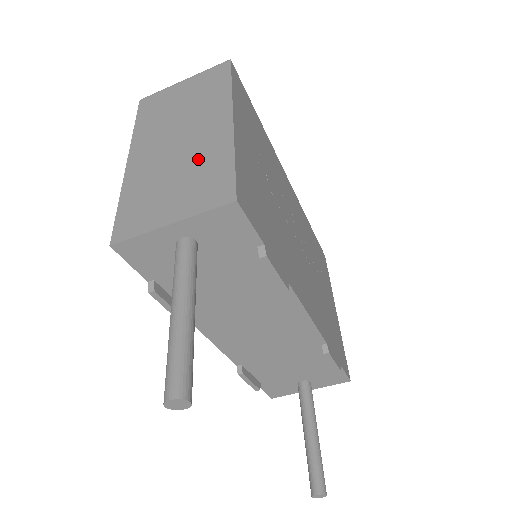
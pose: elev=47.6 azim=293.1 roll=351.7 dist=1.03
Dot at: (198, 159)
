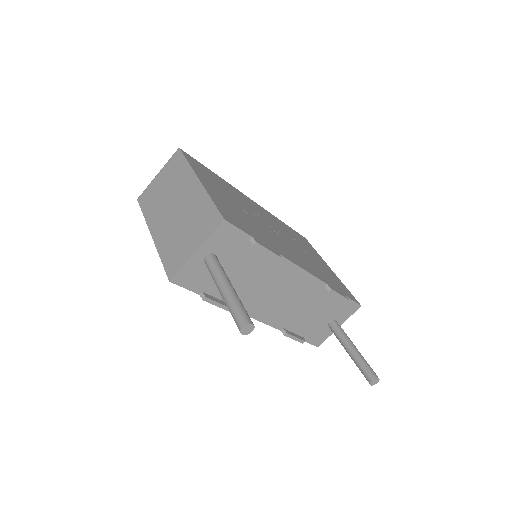
Dot at: (192, 211)
